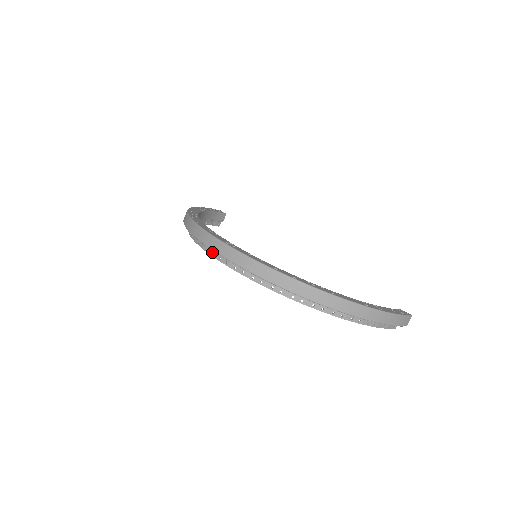
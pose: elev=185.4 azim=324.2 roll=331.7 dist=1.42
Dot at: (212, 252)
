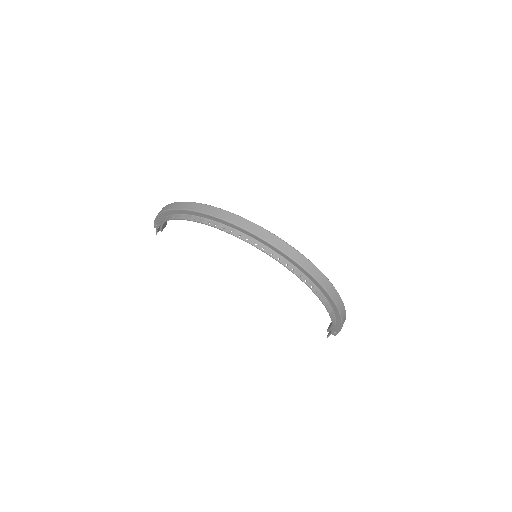
Dot at: (246, 238)
